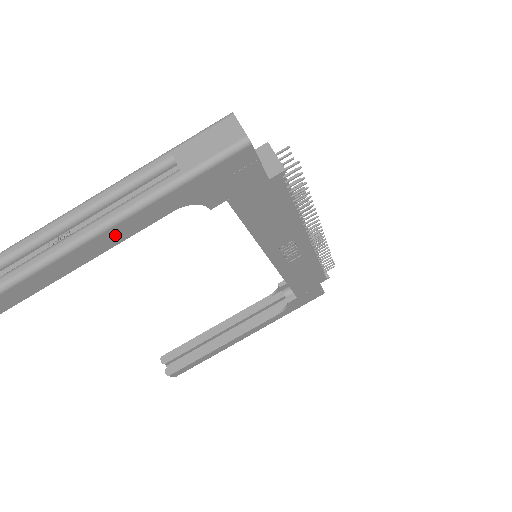
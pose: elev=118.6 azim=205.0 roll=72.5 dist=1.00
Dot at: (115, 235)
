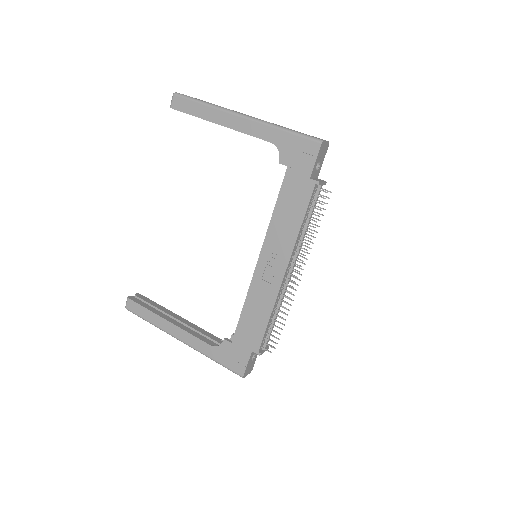
Dot at: (246, 126)
